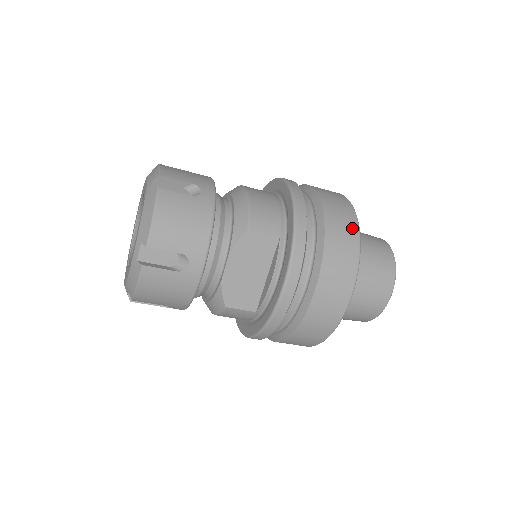
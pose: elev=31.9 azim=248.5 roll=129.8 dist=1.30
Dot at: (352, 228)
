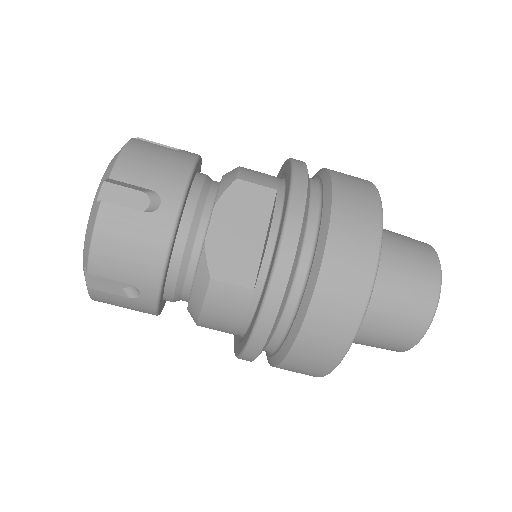
Dot at: (366, 184)
